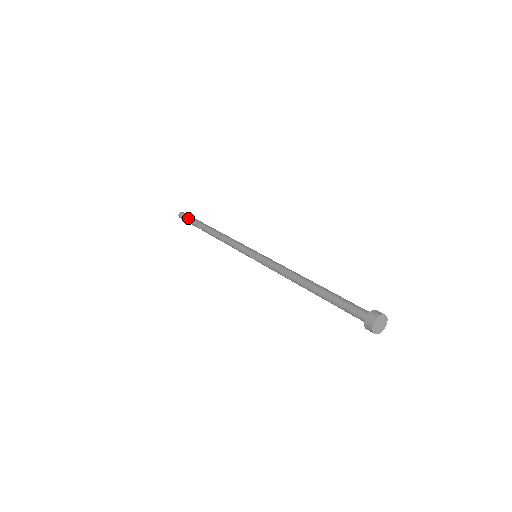
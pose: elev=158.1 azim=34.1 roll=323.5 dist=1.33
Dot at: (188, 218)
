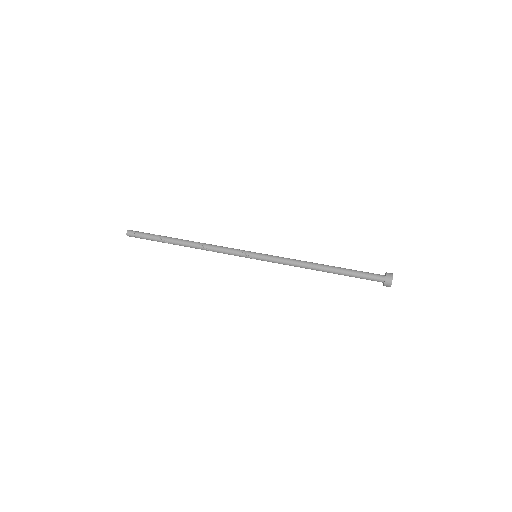
Dot at: (145, 238)
